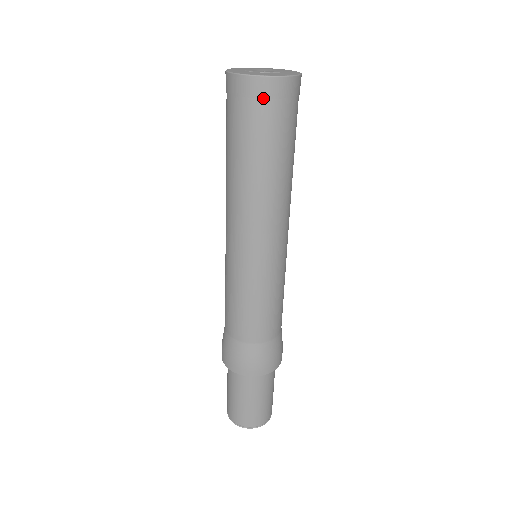
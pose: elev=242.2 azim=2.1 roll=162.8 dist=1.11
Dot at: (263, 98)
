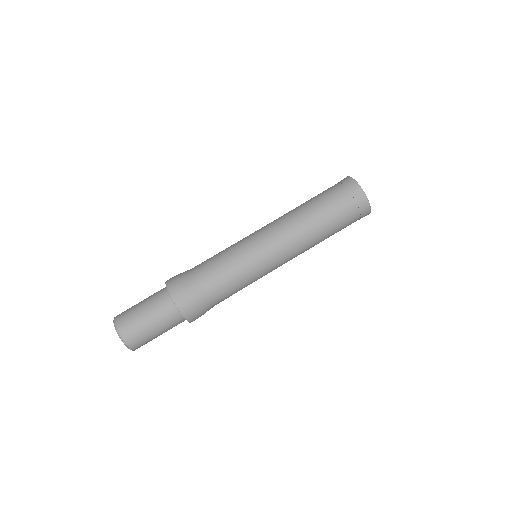
Dot at: (361, 213)
